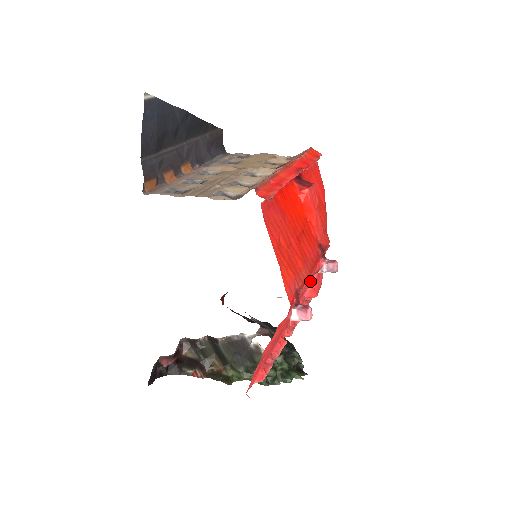
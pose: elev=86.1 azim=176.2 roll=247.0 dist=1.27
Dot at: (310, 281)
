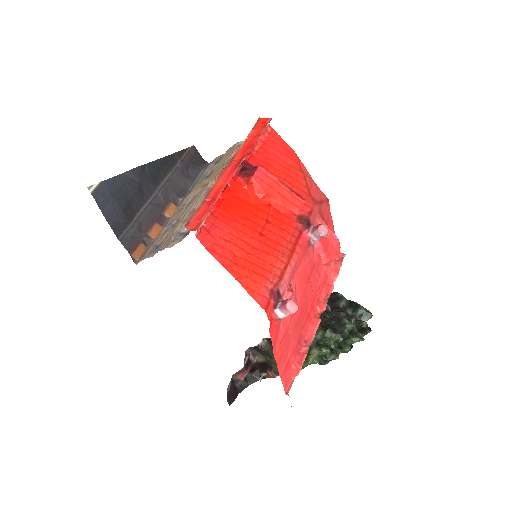
Dot at: (317, 250)
